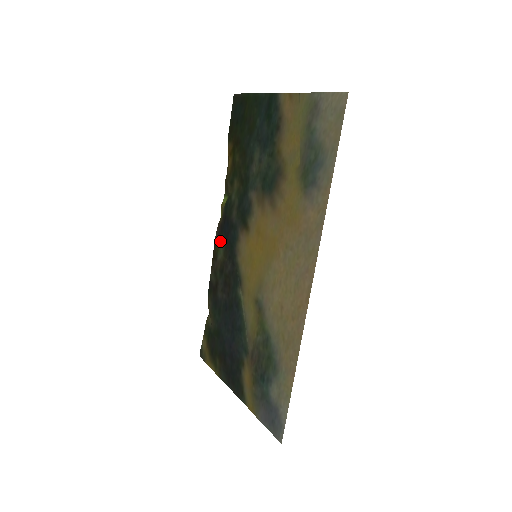
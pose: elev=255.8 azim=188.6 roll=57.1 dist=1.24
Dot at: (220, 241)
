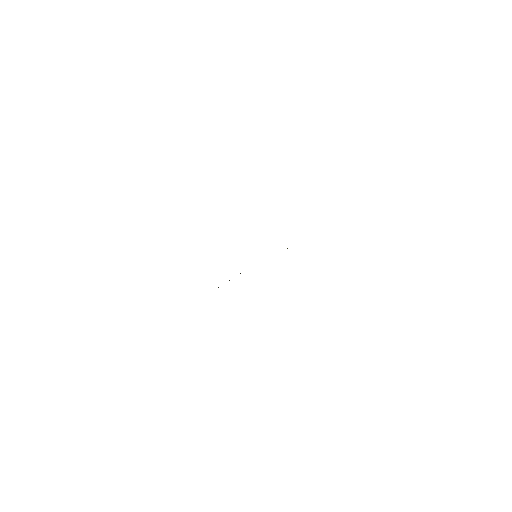
Dot at: occluded
